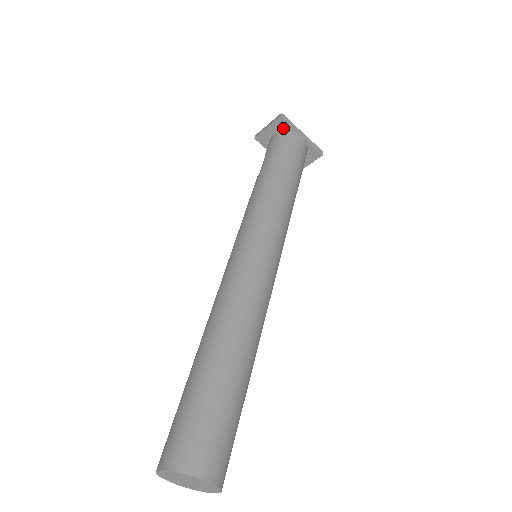
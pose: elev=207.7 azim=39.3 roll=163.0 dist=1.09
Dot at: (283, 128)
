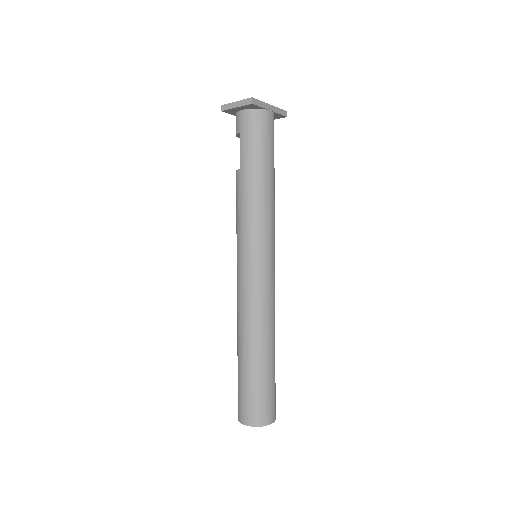
Dot at: (253, 108)
